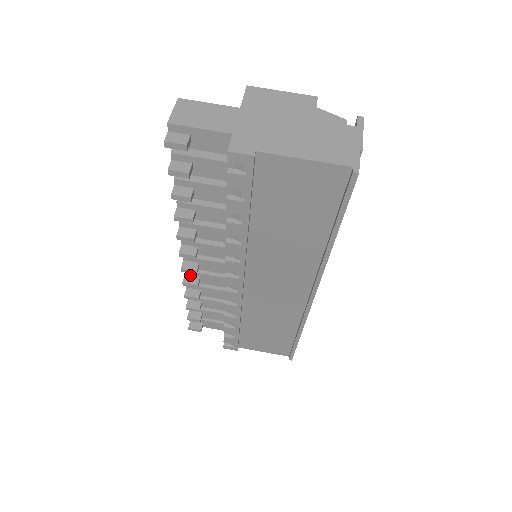
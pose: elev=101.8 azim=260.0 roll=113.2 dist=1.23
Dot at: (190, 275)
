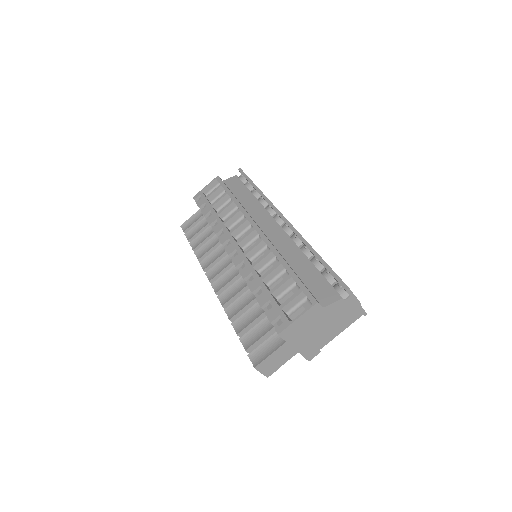
Dot at: occluded
